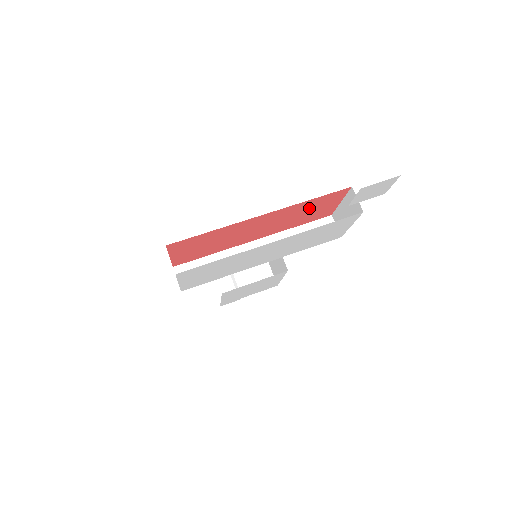
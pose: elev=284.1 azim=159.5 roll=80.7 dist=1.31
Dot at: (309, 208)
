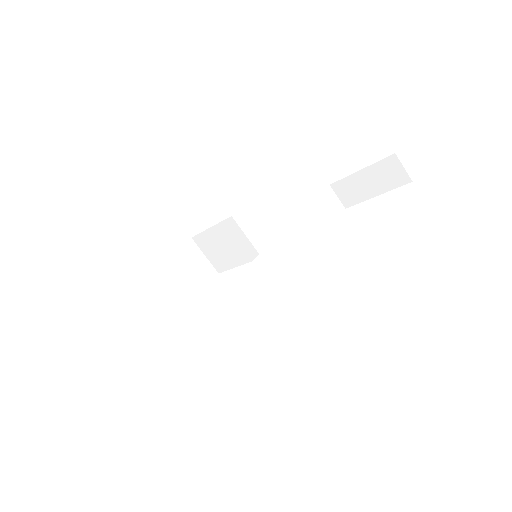
Dot at: occluded
